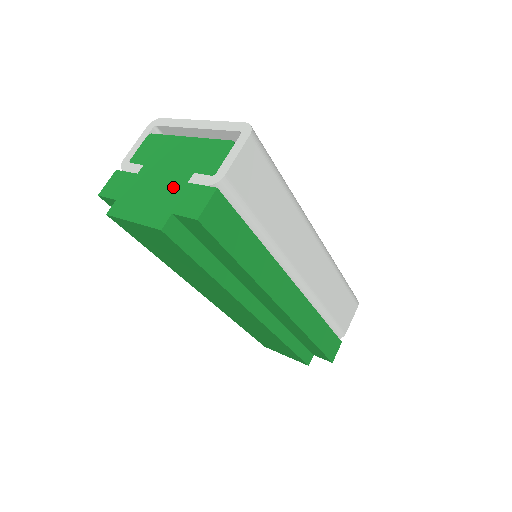
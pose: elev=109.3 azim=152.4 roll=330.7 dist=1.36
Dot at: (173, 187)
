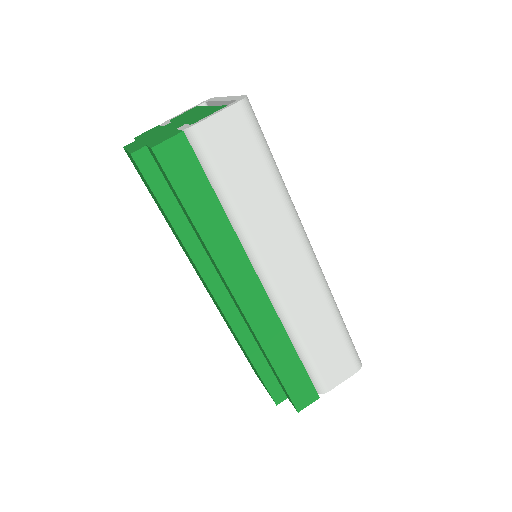
Dot at: (166, 132)
